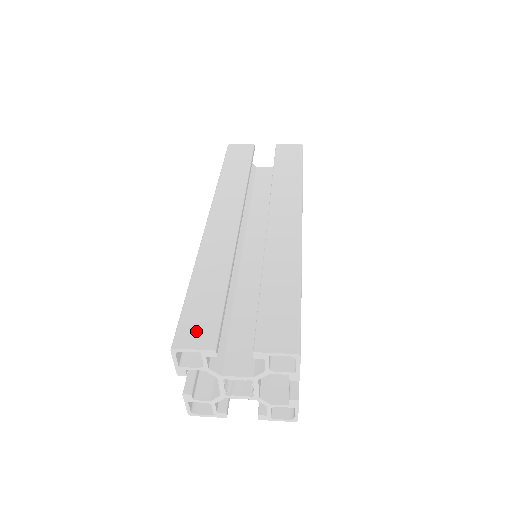
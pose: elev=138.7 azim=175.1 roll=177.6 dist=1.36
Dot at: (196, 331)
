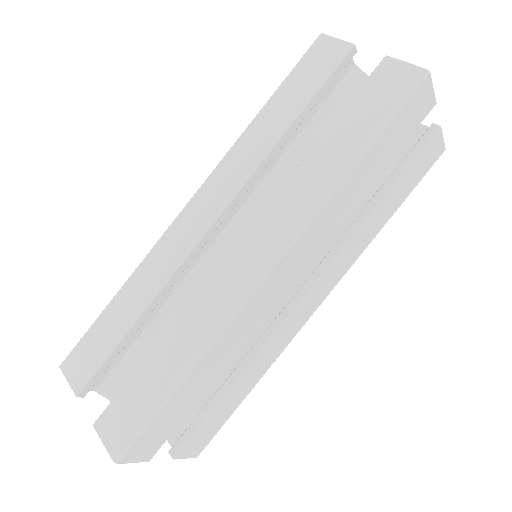
Dot at: (148, 444)
